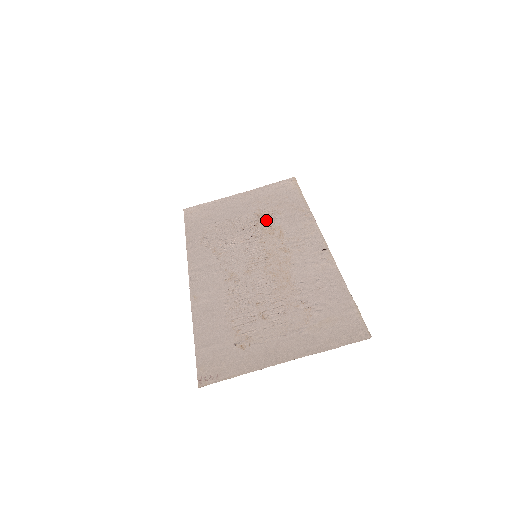
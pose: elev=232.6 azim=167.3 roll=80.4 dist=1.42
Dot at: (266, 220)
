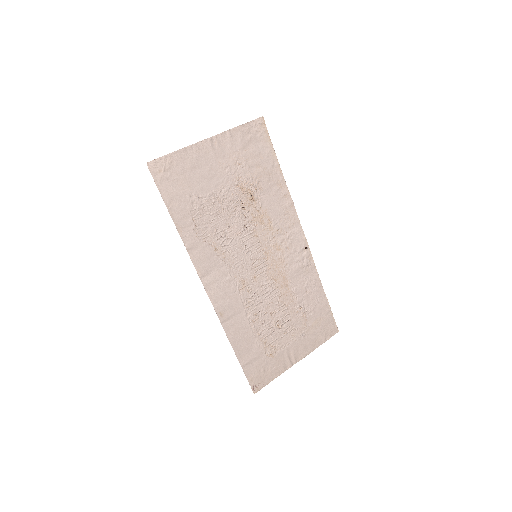
Dot at: (252, 199)
